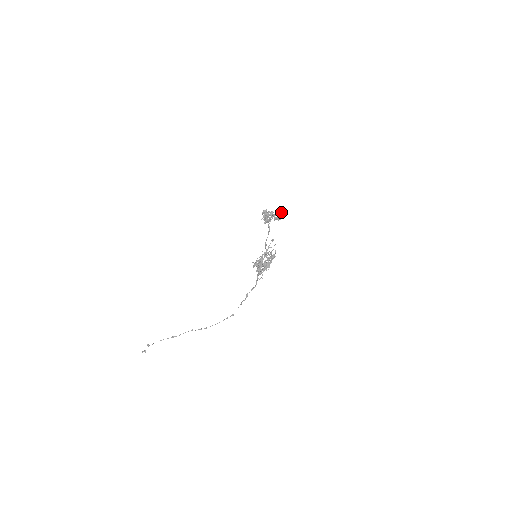
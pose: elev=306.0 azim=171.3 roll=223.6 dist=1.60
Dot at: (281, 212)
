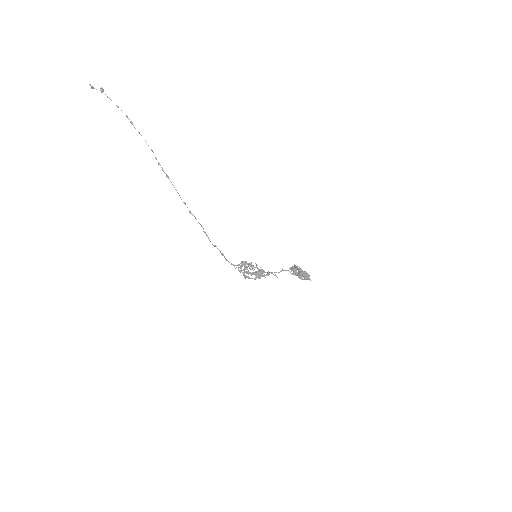
Dot at: (307, 275)
